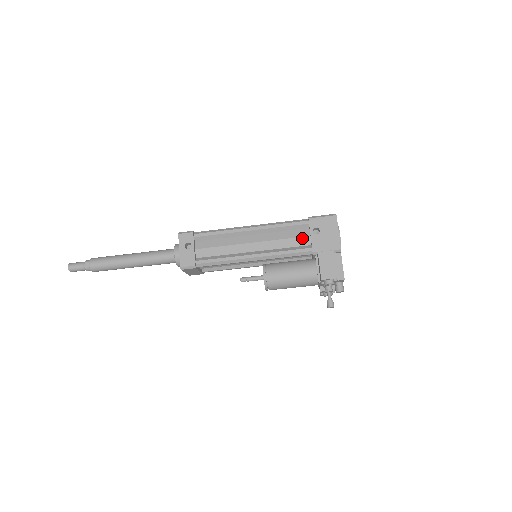
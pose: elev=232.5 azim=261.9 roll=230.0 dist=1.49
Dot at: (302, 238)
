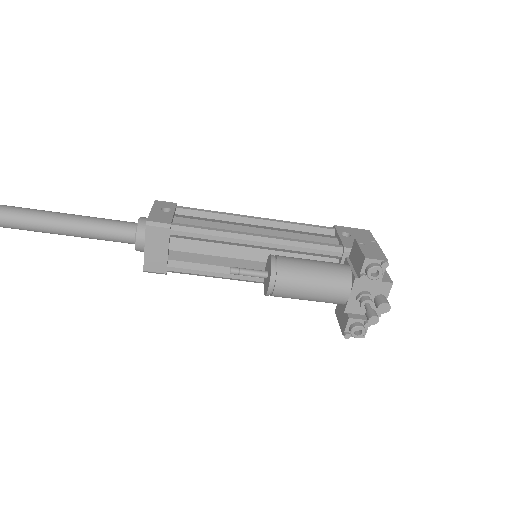
Dot at: (327, 238)
